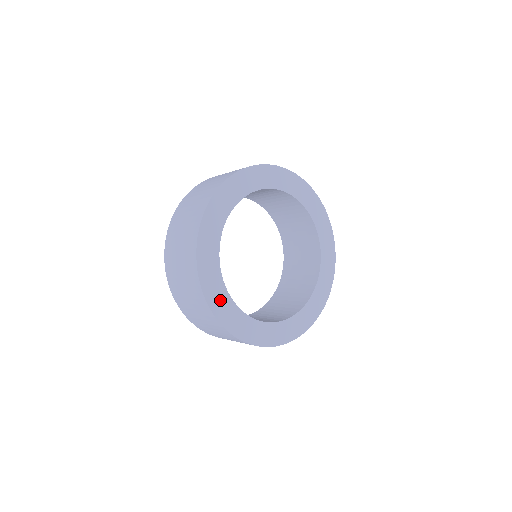
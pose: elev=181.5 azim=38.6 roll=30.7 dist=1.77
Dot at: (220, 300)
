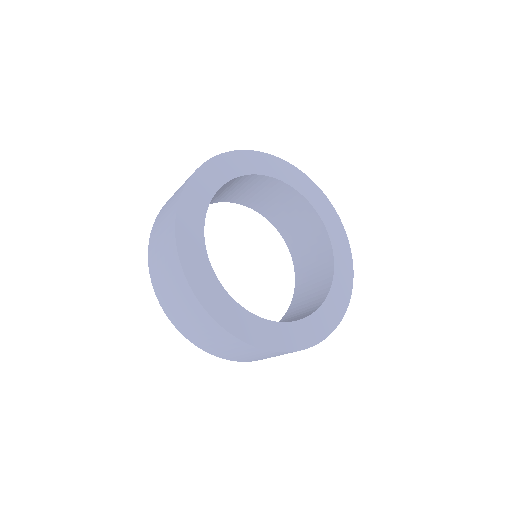
Dot at: (222, 305)
